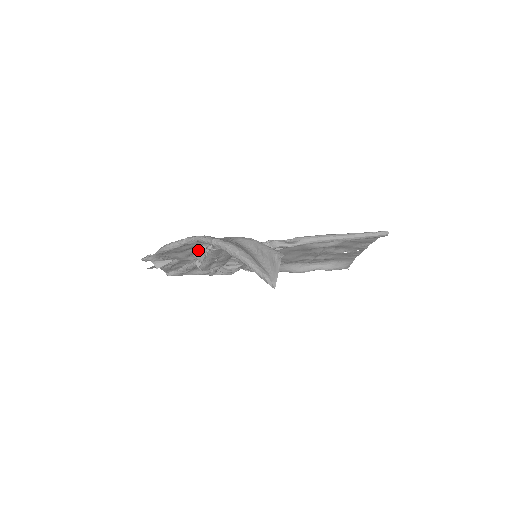
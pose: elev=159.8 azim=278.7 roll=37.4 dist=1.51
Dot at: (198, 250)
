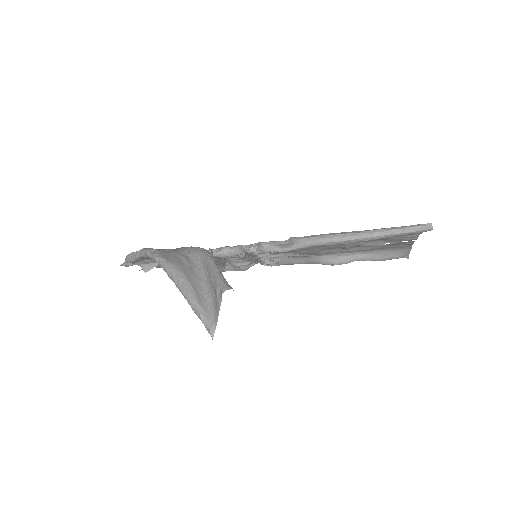
Dot at: occluded
